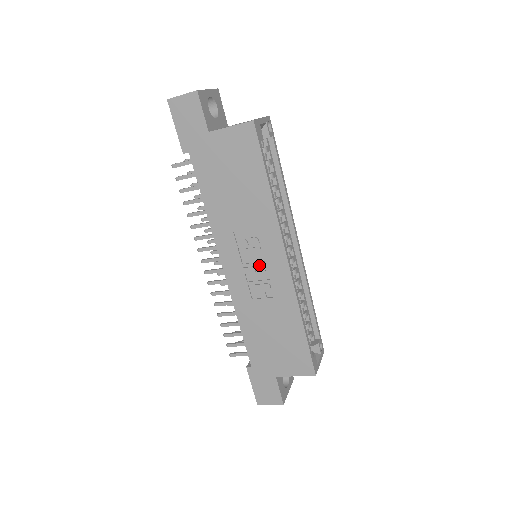
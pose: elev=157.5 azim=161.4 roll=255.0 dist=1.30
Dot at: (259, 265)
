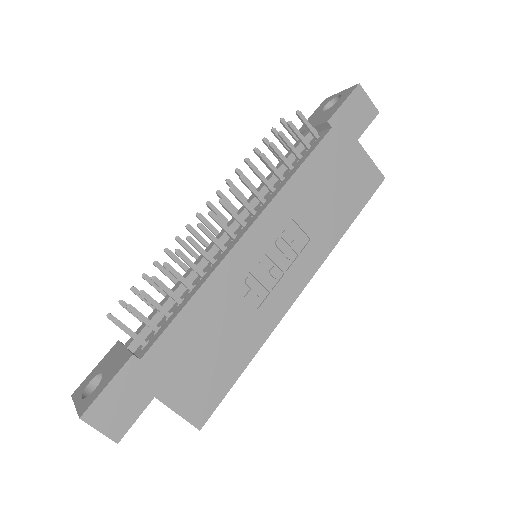
Dot at: (276, 268)
